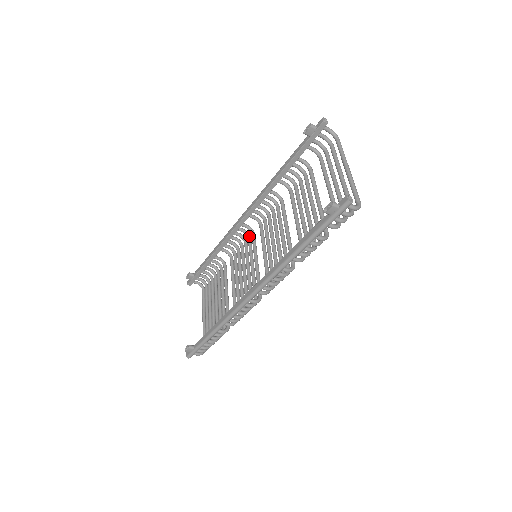
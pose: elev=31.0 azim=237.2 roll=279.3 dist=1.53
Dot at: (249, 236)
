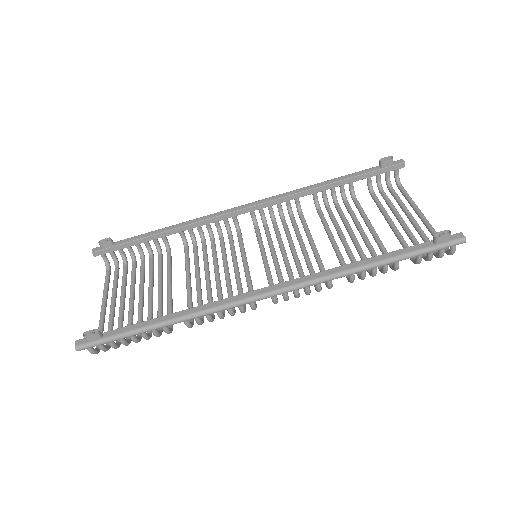
Dot at: occluded
